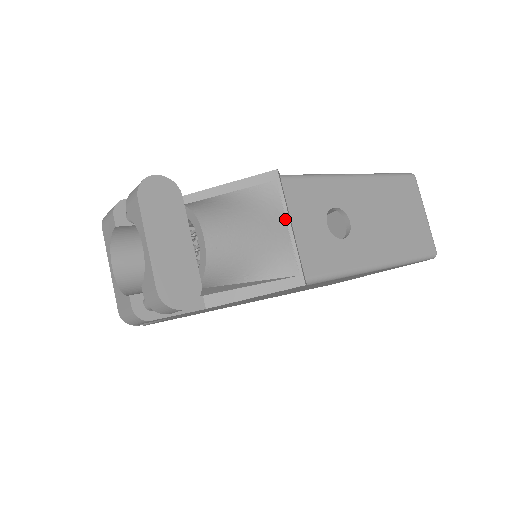
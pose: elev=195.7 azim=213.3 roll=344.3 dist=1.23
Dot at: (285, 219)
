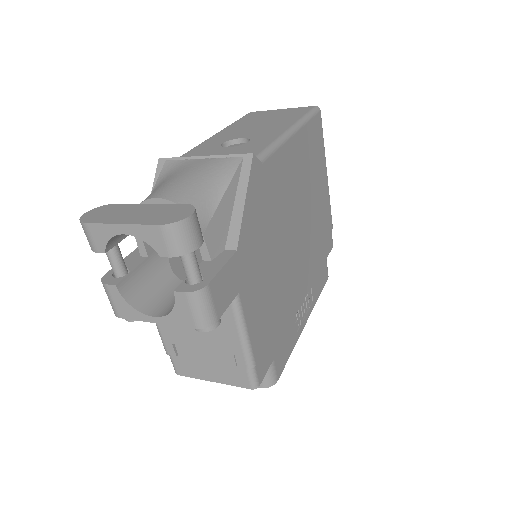
Dot at: (196, 160)
